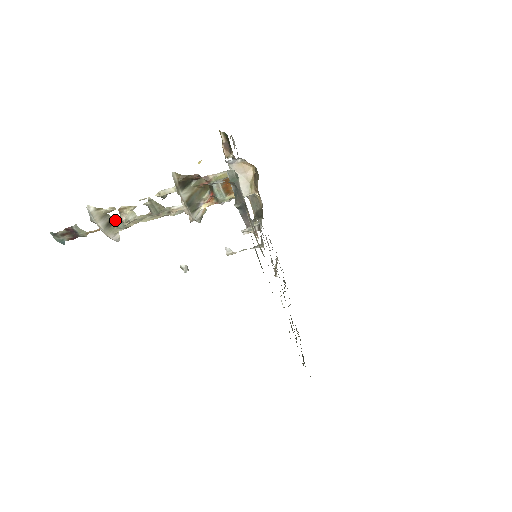
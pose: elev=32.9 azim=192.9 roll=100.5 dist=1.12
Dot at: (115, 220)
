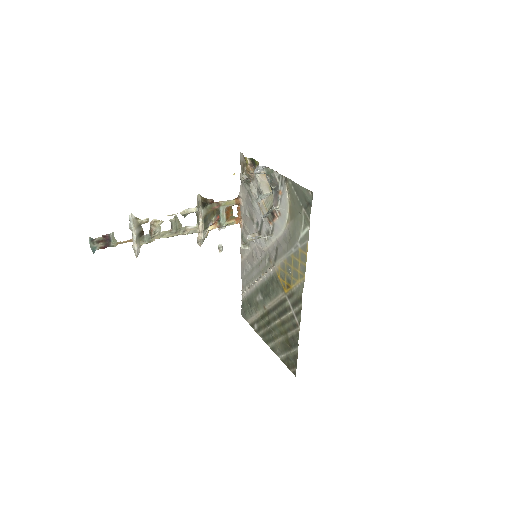
Dot at: (143, 233)
